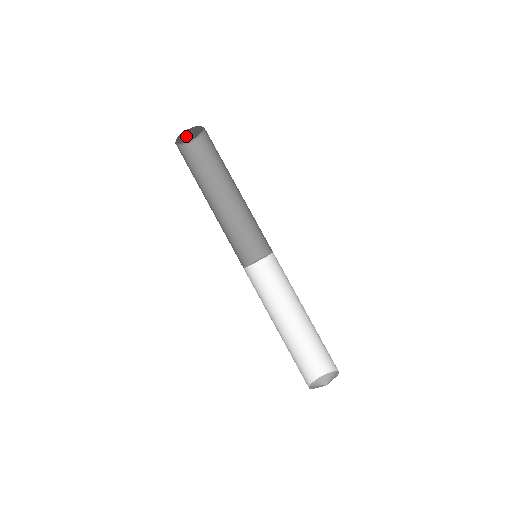
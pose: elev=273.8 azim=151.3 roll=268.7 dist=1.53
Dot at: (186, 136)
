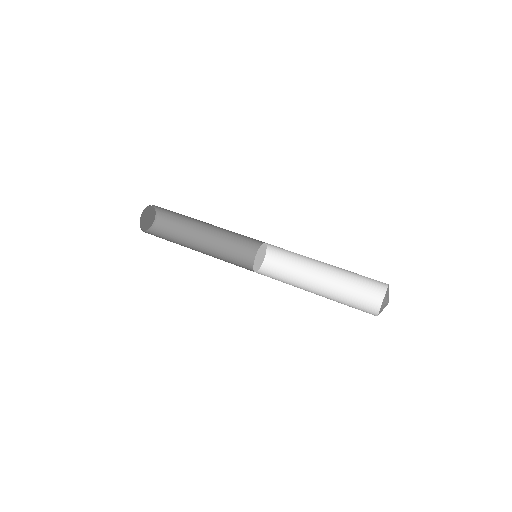
Dot at: (145, 220)
